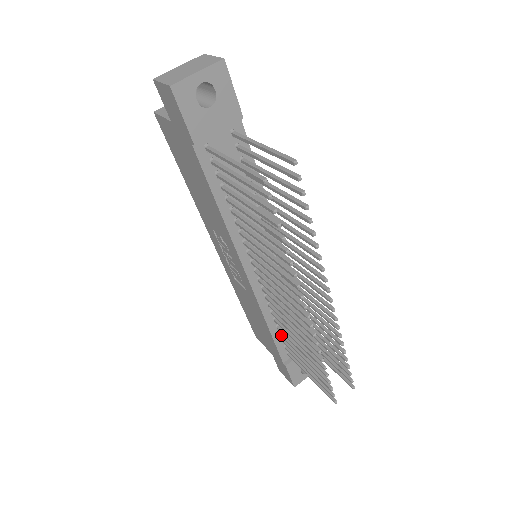
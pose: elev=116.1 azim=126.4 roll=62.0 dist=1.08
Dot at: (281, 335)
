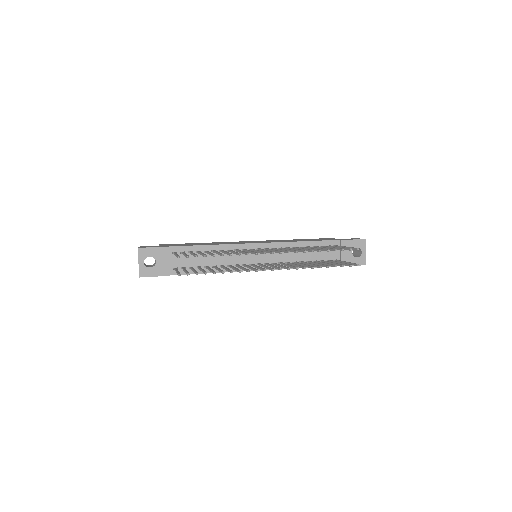
Dot at: occluded
